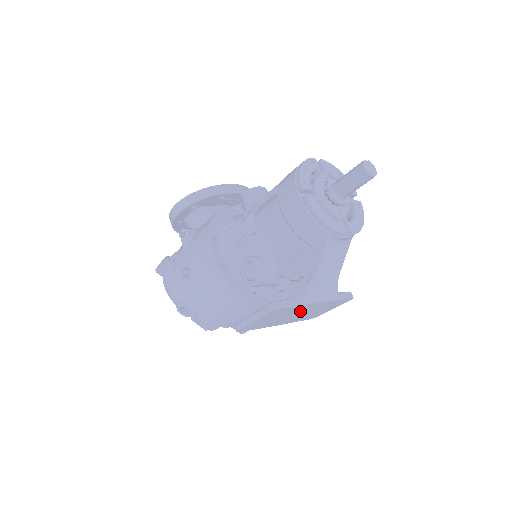
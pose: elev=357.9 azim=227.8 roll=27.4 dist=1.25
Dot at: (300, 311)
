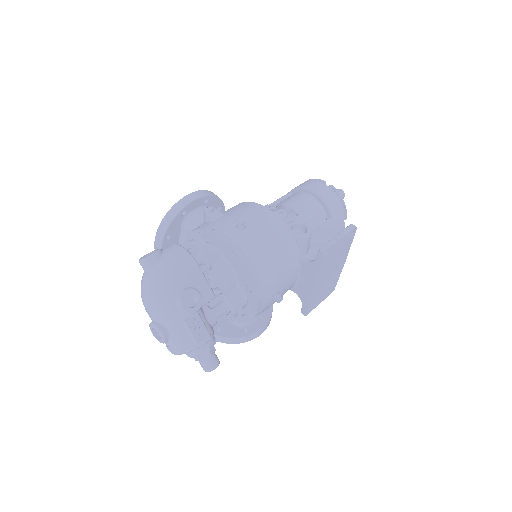
Dot at: (336, 265)
